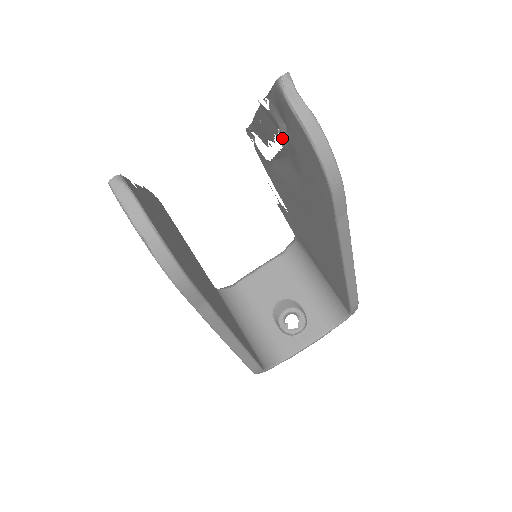
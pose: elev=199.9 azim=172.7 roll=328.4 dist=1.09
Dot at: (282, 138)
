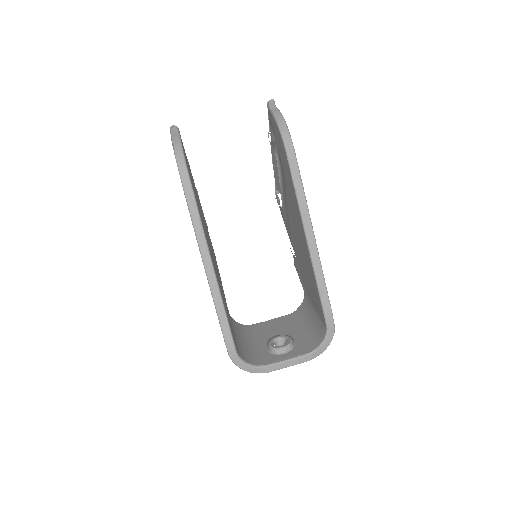
Dot at: (275, 151)
